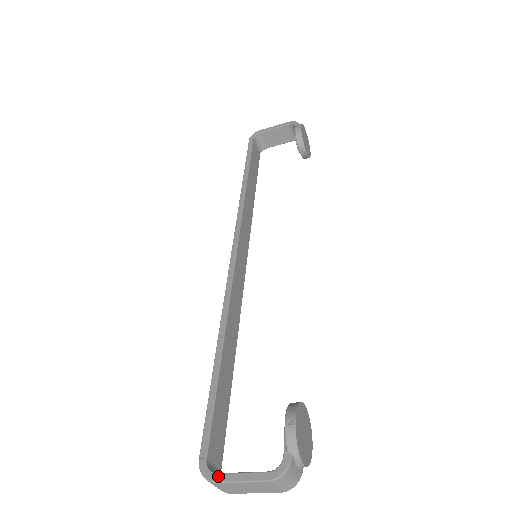
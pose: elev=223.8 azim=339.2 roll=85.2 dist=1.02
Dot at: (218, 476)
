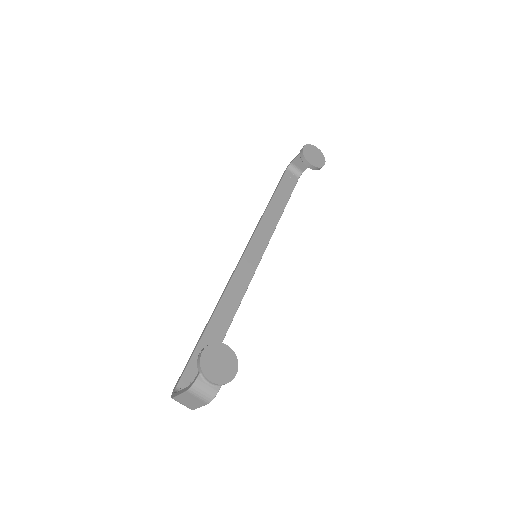
Dot at: (175, 394)
